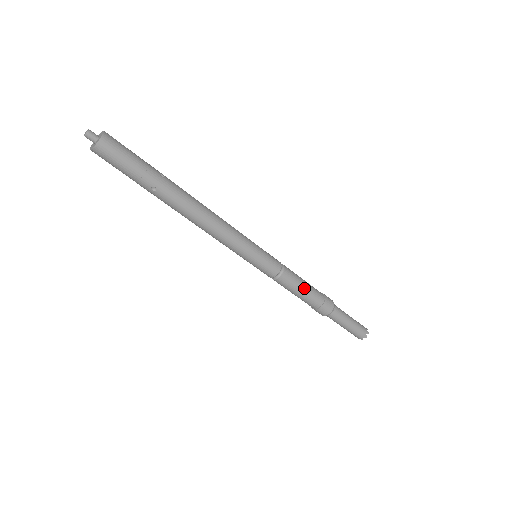
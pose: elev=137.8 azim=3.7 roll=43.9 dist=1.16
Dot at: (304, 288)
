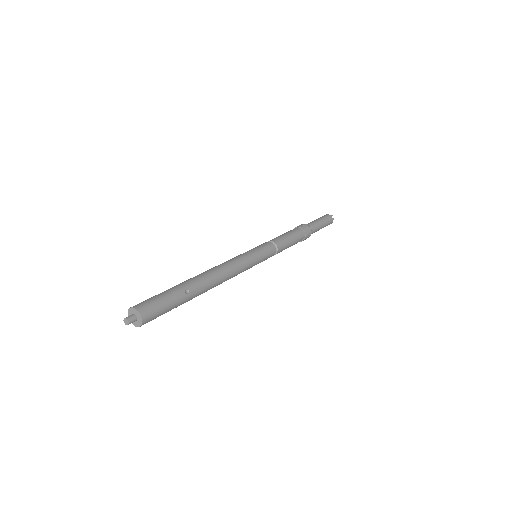
Dot at: (292, 244)
